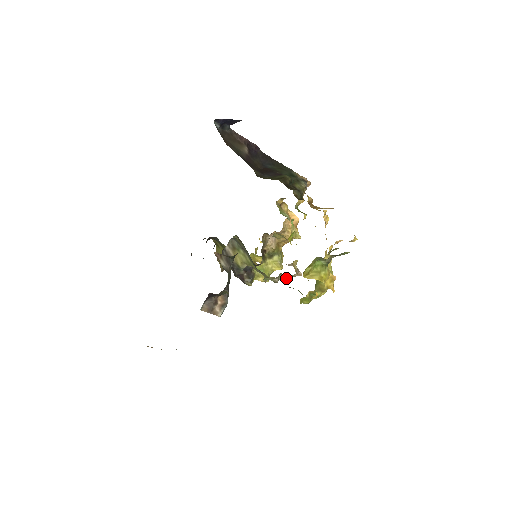
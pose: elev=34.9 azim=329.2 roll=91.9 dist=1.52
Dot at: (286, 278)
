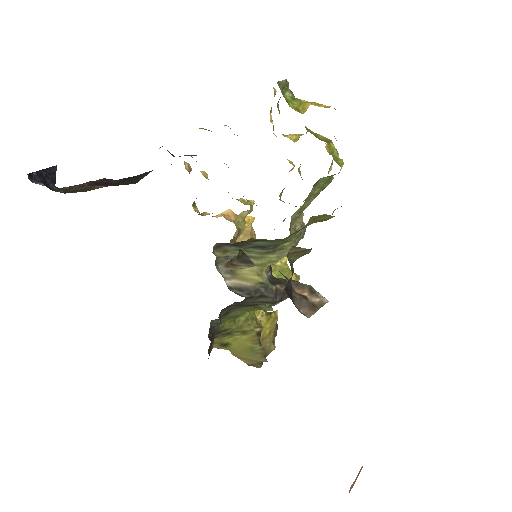
Dot at: (300, 221)
